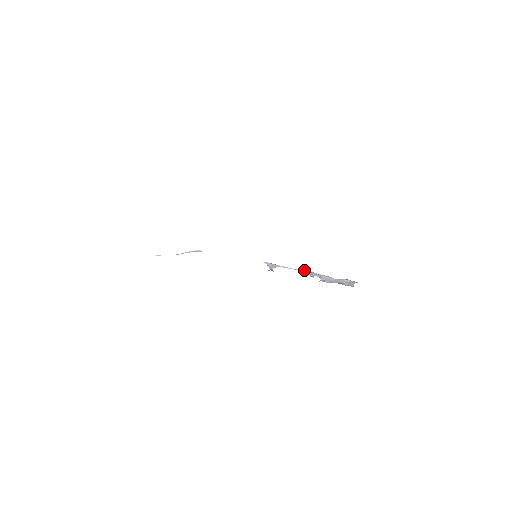
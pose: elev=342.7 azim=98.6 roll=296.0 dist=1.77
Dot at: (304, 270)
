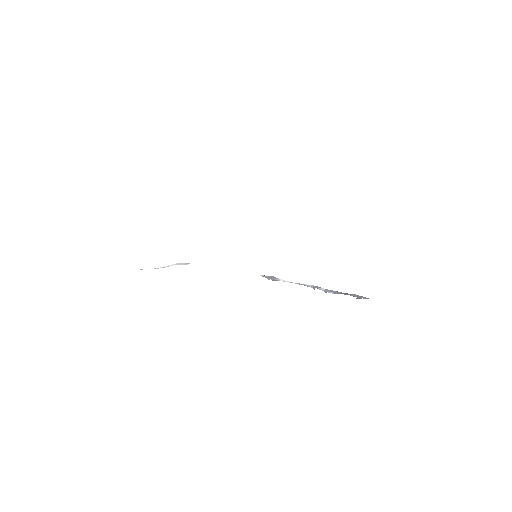
Dot at: (306, 284)
